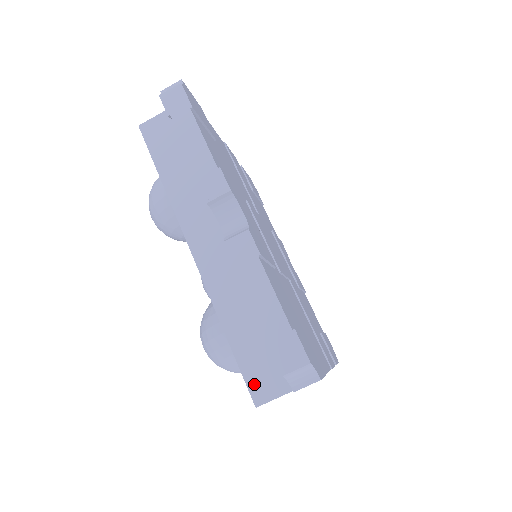
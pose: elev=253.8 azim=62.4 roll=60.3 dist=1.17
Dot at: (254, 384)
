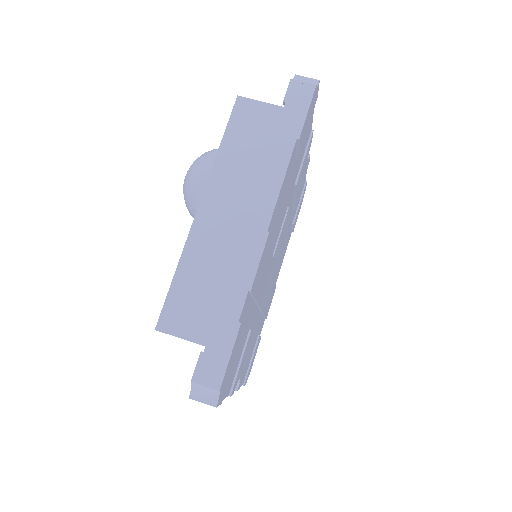
Dot at: occluded
